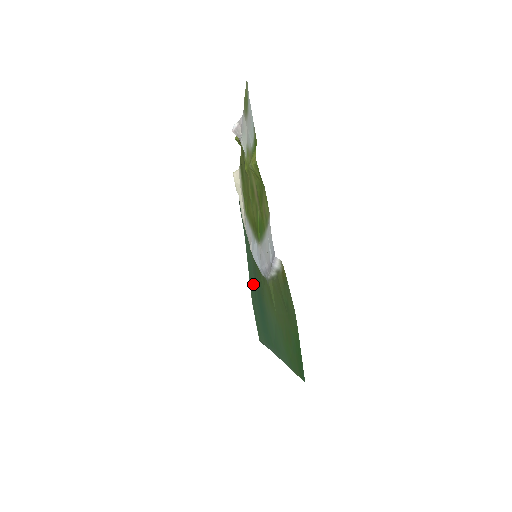
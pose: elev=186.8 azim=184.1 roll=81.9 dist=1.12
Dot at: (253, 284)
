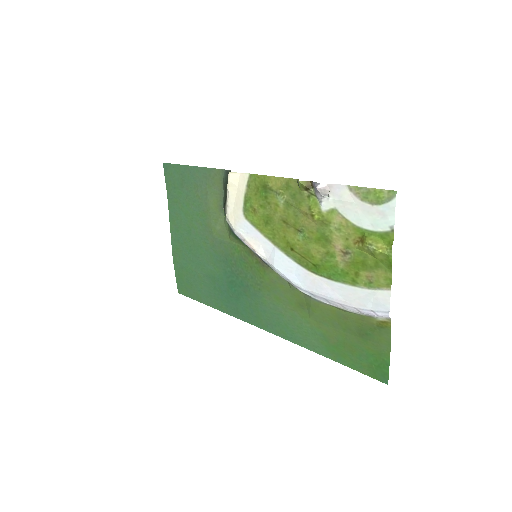
Dot at: (200, 255)
